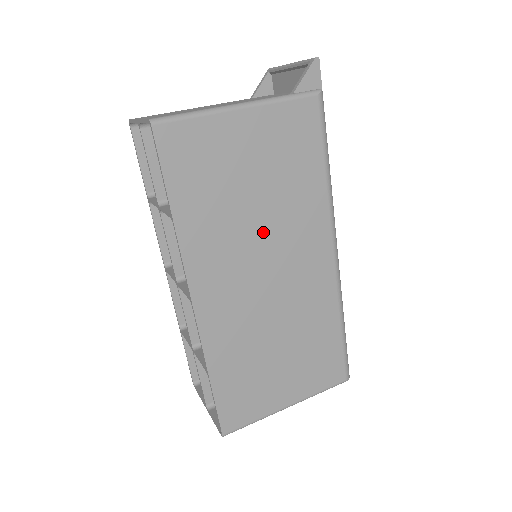
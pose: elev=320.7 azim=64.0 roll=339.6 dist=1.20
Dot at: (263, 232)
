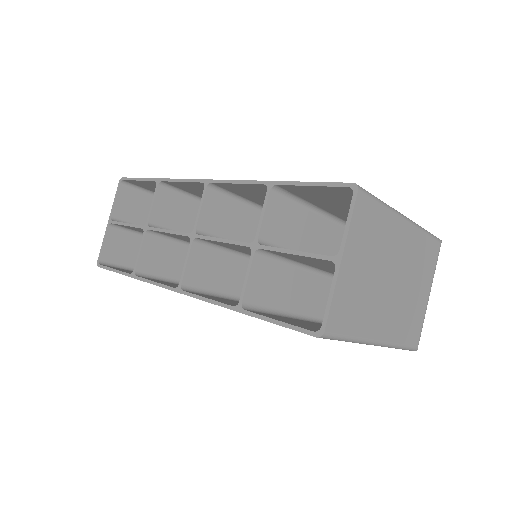
Dot at: occluded
